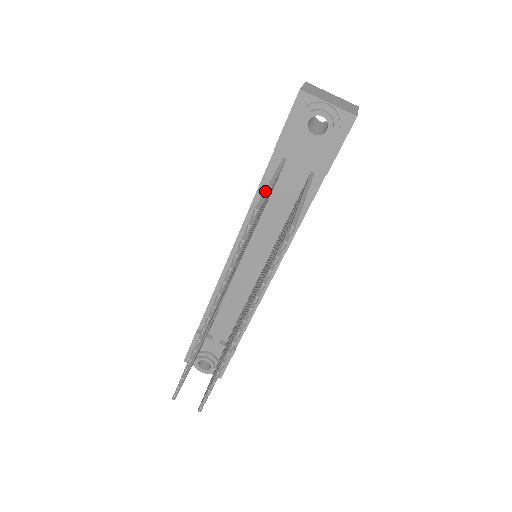
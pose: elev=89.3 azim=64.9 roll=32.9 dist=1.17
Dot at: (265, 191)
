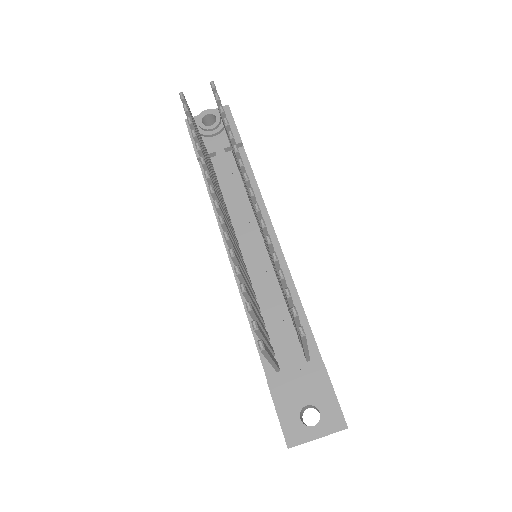
Dot at: occluded
